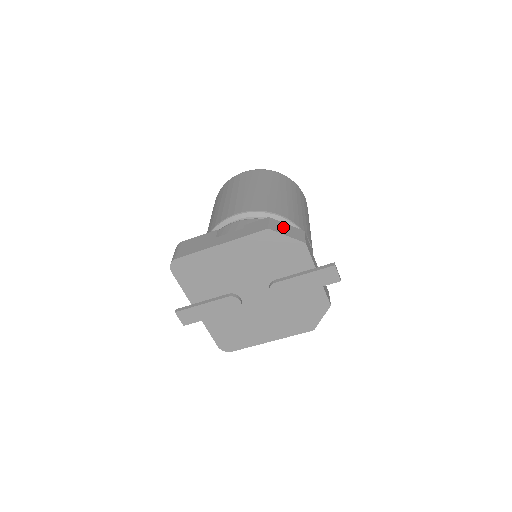
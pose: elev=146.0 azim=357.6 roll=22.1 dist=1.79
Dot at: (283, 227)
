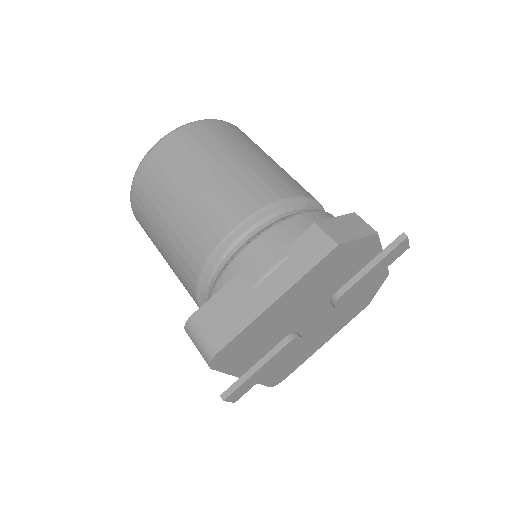
Dot at: (341, 227)
